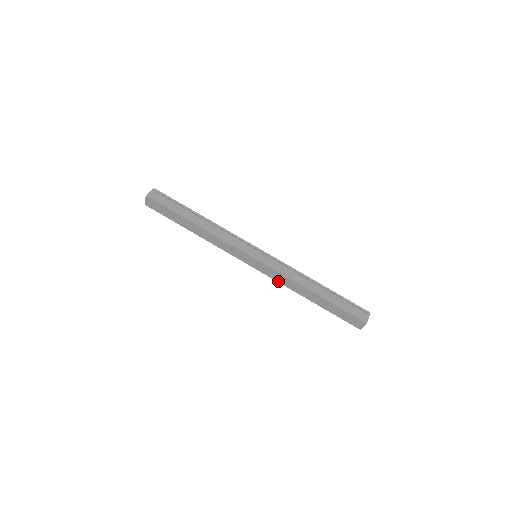
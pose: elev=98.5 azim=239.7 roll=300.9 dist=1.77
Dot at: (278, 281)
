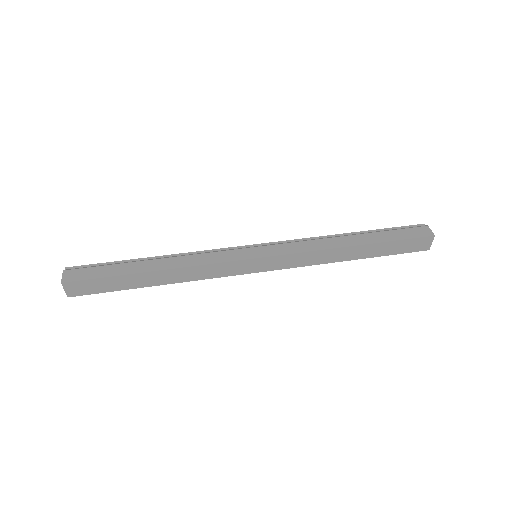
Dot at: (303, 265)
